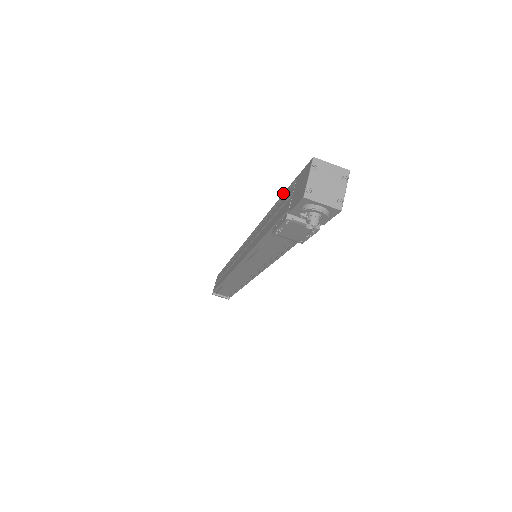
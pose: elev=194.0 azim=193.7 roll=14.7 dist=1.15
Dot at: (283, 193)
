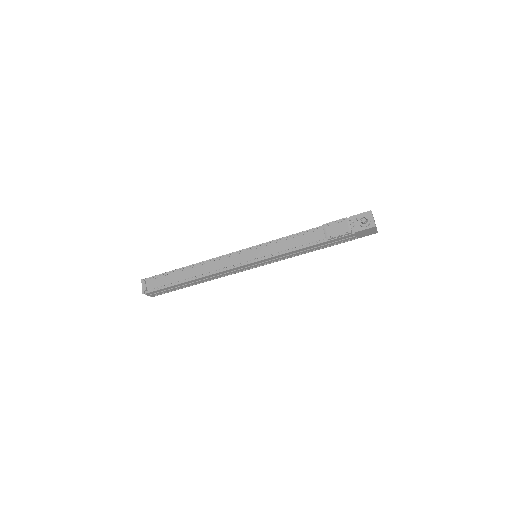
Dot at: occluded
